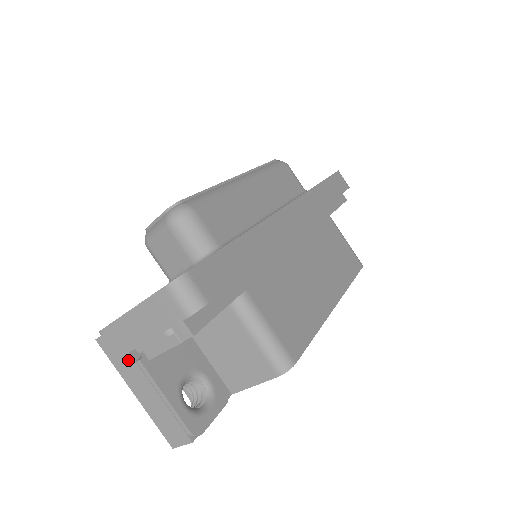
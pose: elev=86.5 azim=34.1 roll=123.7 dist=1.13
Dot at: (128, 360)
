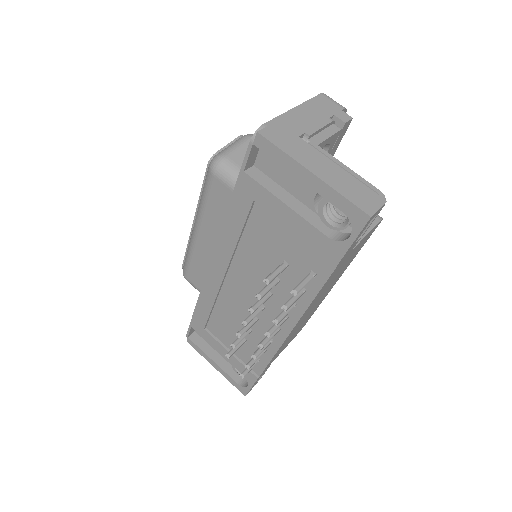
Dot at: (299, 143)
